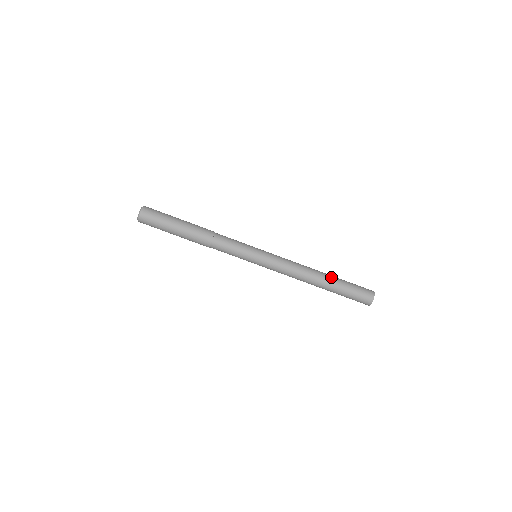
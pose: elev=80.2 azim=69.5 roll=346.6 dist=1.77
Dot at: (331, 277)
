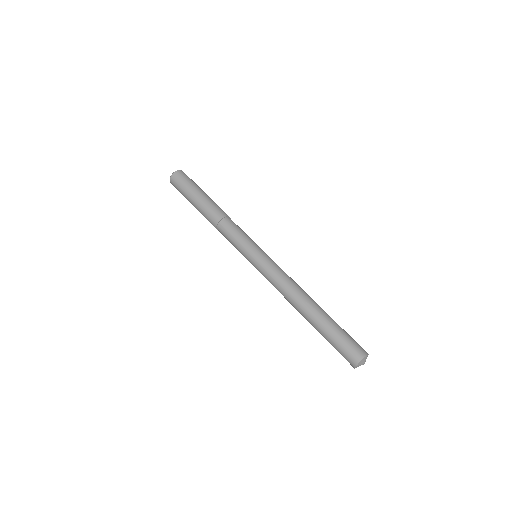
Dot at: occluded
